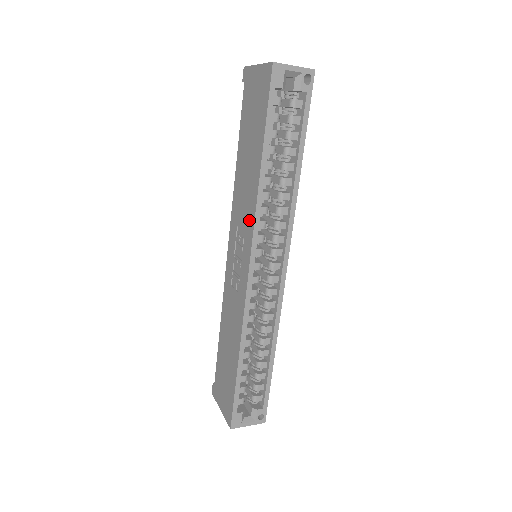
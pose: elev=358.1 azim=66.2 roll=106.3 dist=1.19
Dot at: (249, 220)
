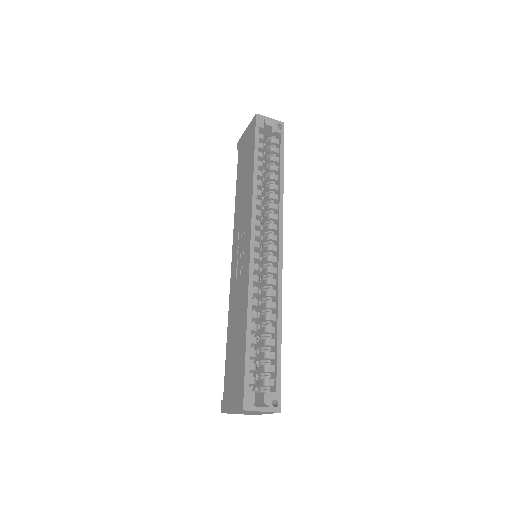
Dot at: (248, 211)
